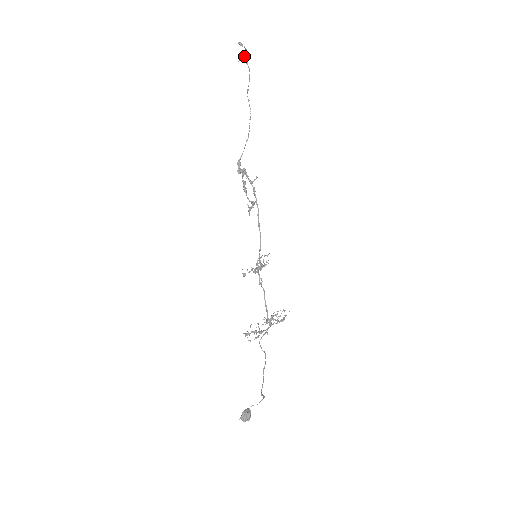
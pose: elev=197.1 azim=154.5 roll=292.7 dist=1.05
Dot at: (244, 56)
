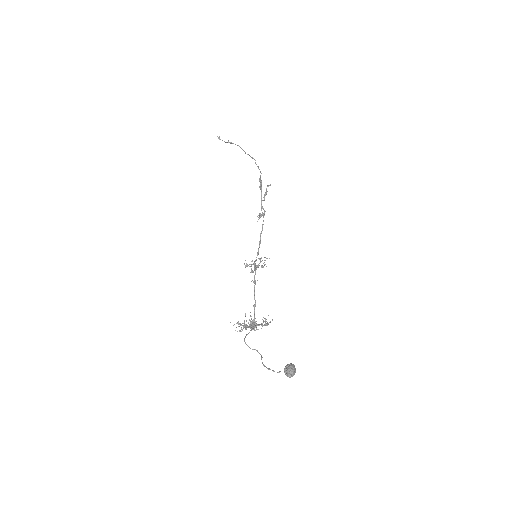
Dot at: (231, 142)
